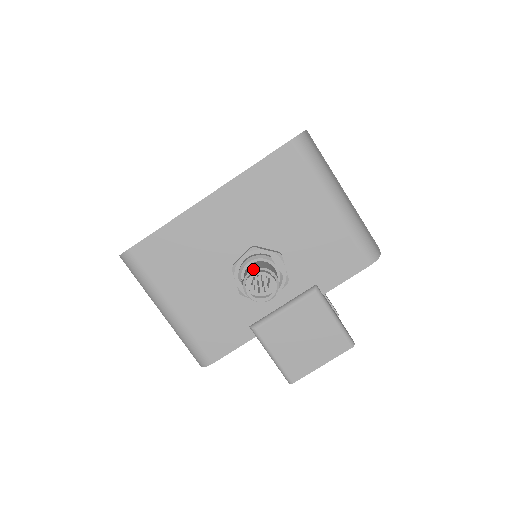
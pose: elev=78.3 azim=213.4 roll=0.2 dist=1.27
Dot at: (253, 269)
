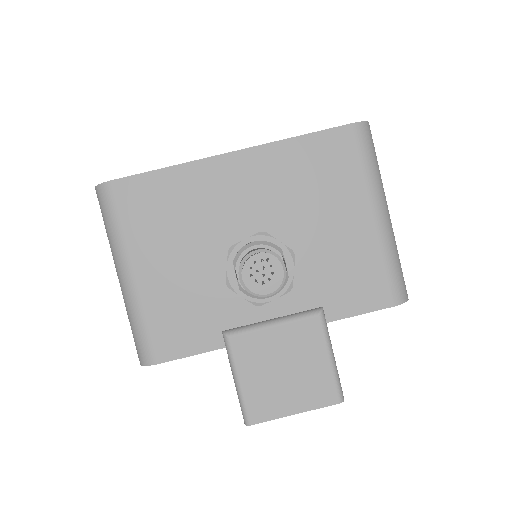
Dot at: (260, 249)
